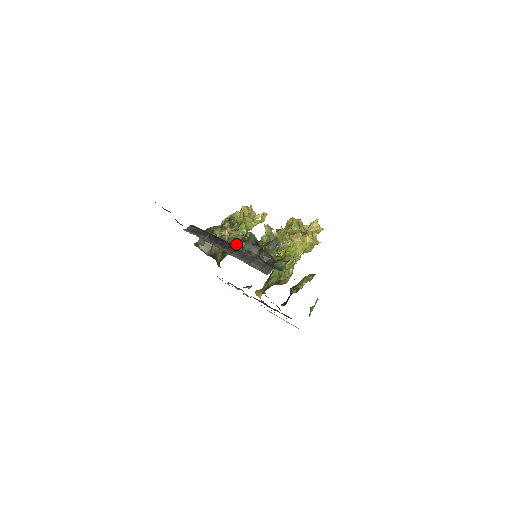
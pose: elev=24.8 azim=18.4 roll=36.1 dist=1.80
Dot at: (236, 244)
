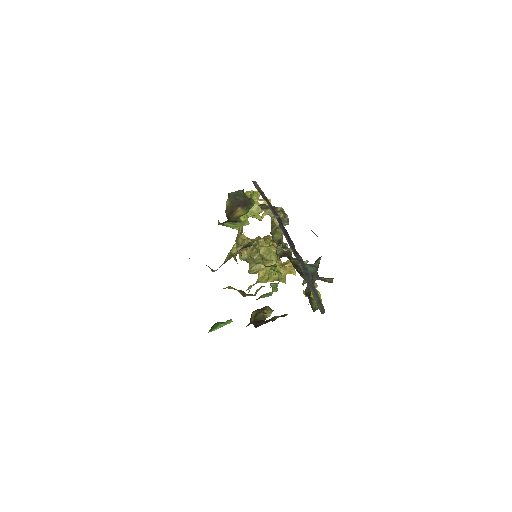
Dot at: (274, 240)
